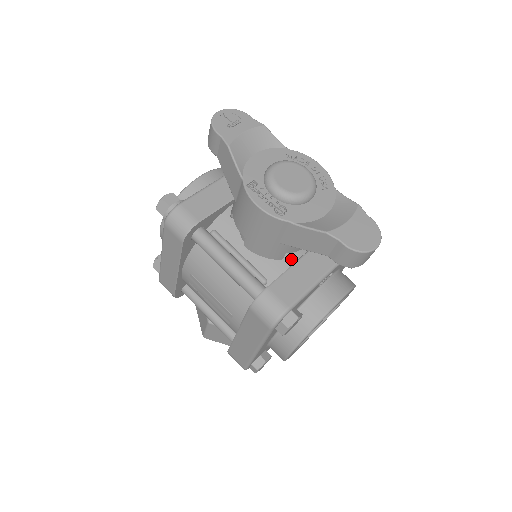
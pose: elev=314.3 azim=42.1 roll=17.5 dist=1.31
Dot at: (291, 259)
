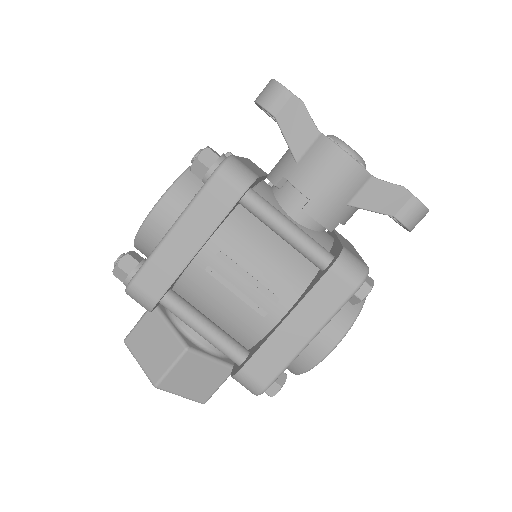
Dot at: (330, 238)
